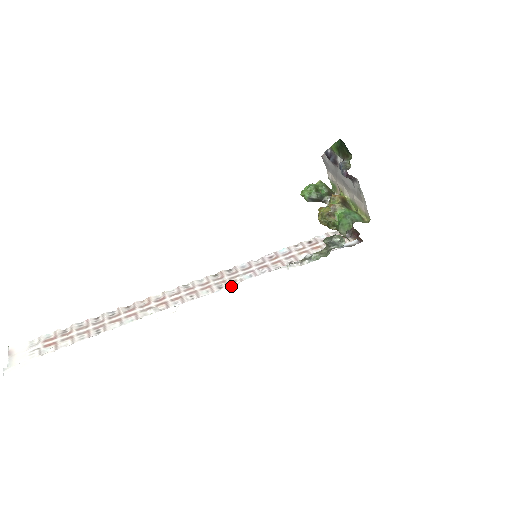
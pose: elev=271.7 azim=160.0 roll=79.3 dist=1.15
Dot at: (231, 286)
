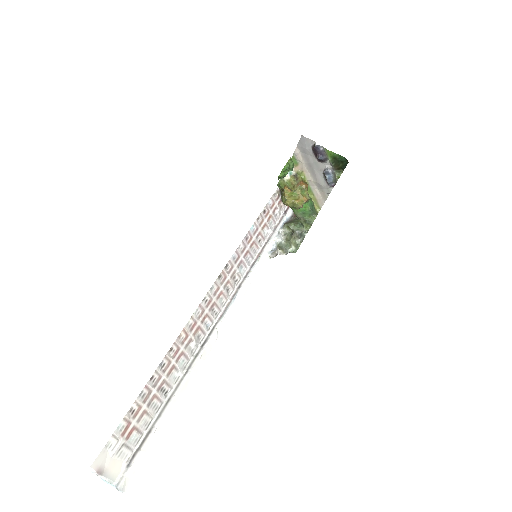
Dot at: (242, 290)
